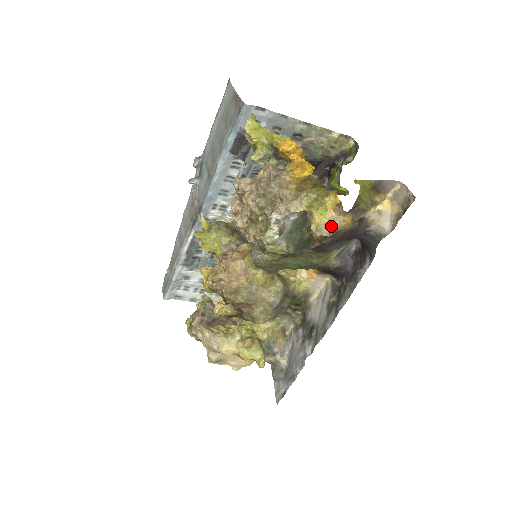
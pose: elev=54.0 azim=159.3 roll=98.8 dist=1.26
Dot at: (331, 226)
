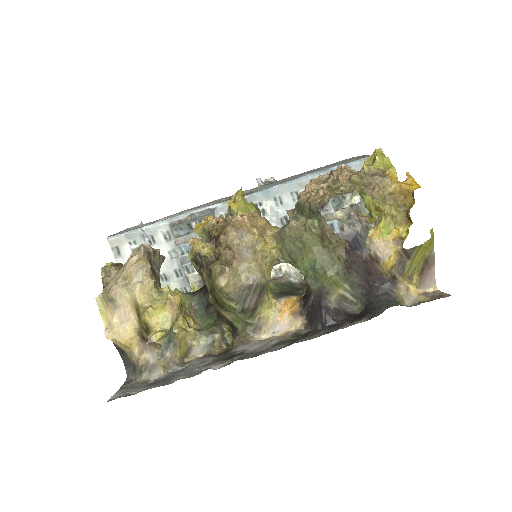
Dot at: (380, 249)
